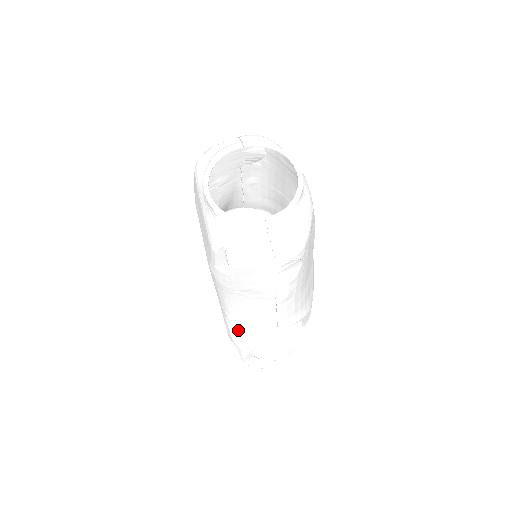
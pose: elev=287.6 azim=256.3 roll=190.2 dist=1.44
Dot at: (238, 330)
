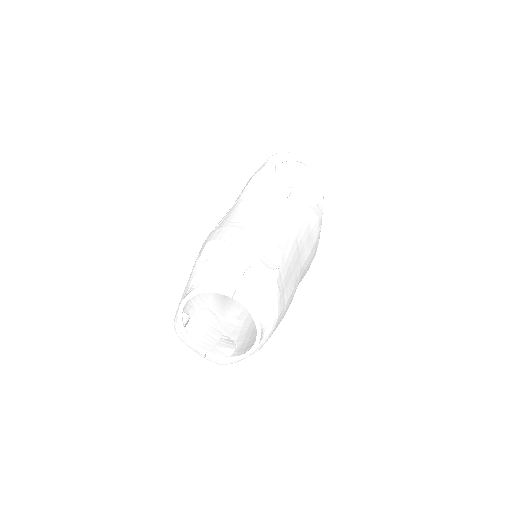
Dot at: occluded
